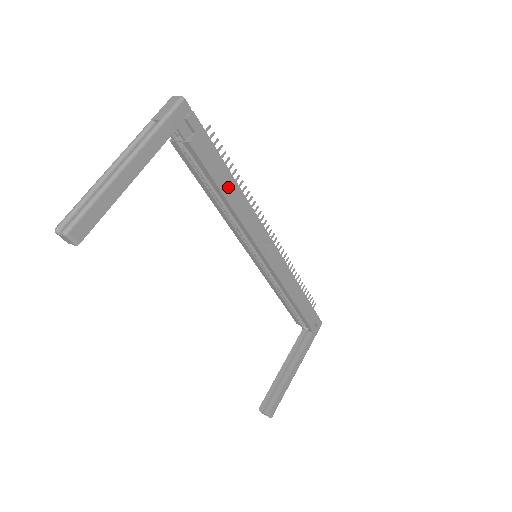
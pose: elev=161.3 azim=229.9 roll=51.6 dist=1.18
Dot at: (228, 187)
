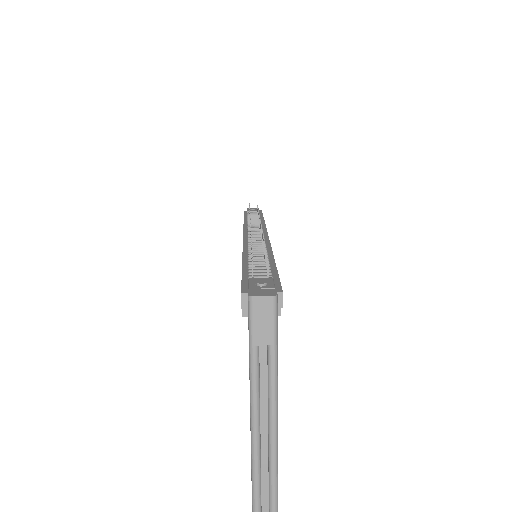
Dot at: occluded
